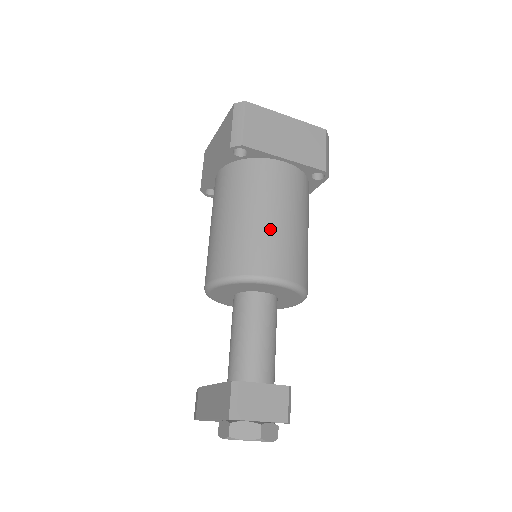
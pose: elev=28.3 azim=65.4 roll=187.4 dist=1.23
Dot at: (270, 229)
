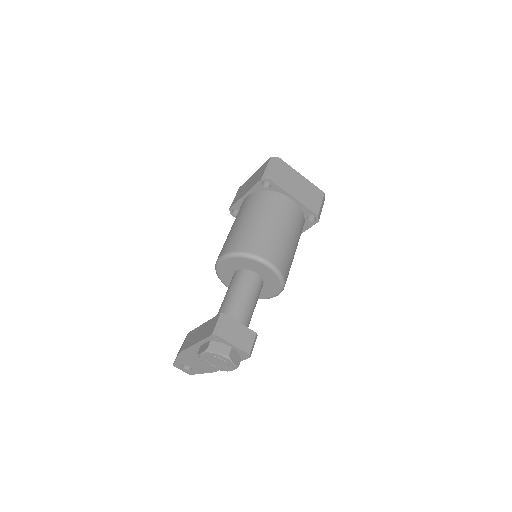
Dot at: (273, 233)
